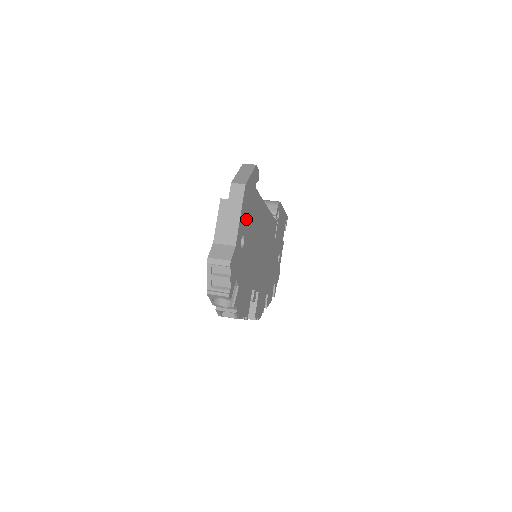
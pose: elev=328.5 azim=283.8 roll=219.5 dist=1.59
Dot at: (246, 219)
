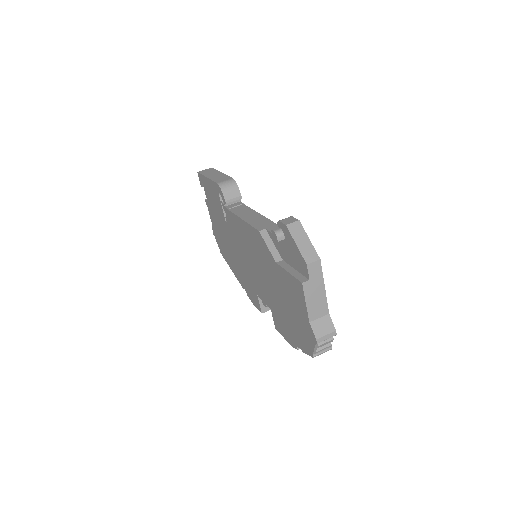
Dot at: occluded
